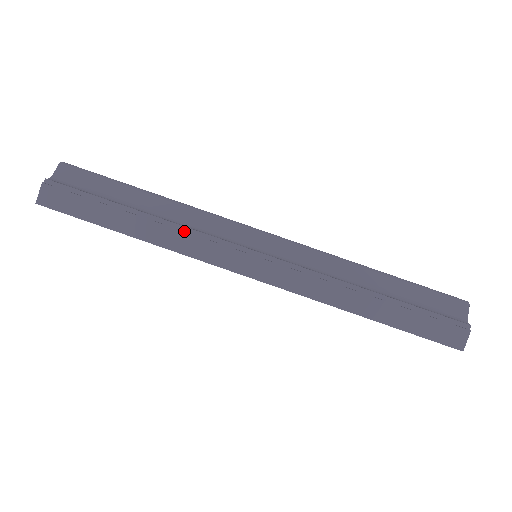
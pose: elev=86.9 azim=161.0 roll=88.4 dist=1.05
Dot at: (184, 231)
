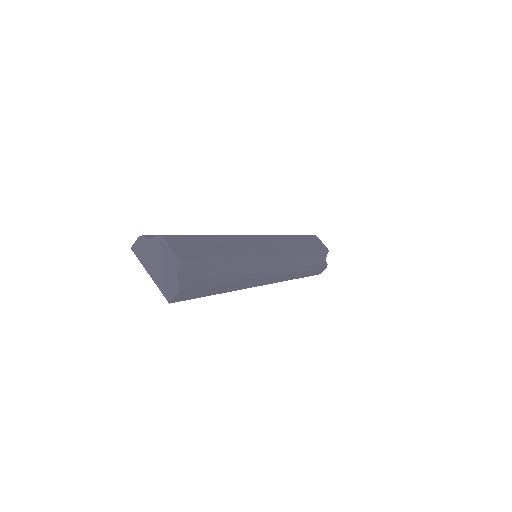
Dot at: (248, 279)
